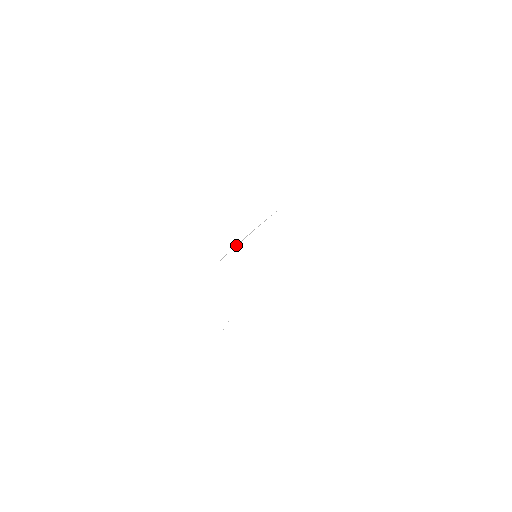
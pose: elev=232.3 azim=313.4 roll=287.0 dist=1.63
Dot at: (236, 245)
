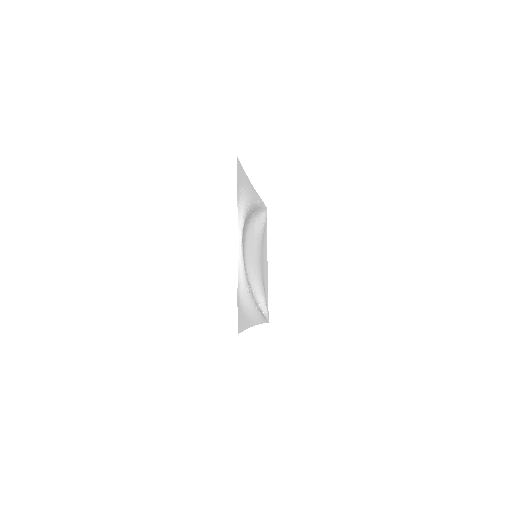
Dot at: (256, 210)
